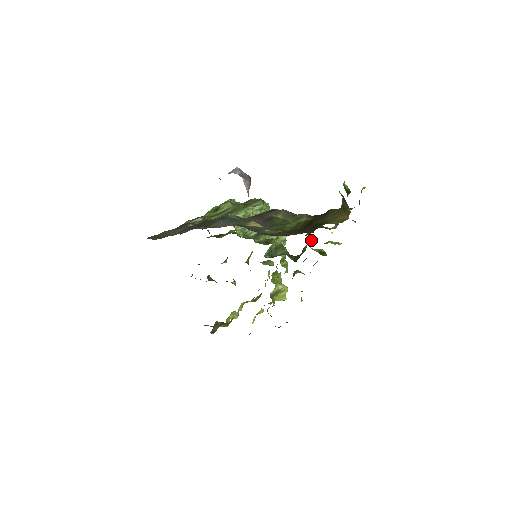
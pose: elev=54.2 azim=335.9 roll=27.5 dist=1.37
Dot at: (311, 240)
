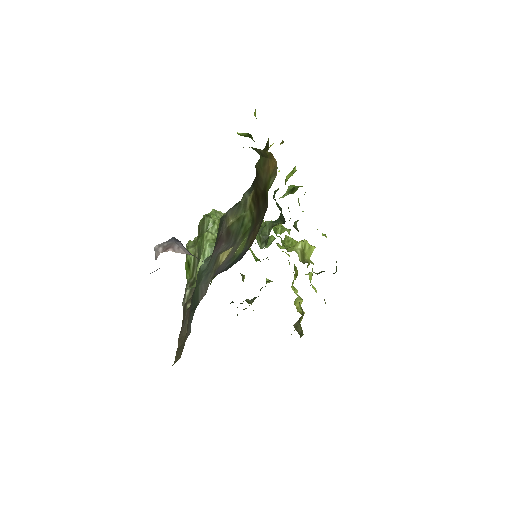
Dot at: (274, 195)
